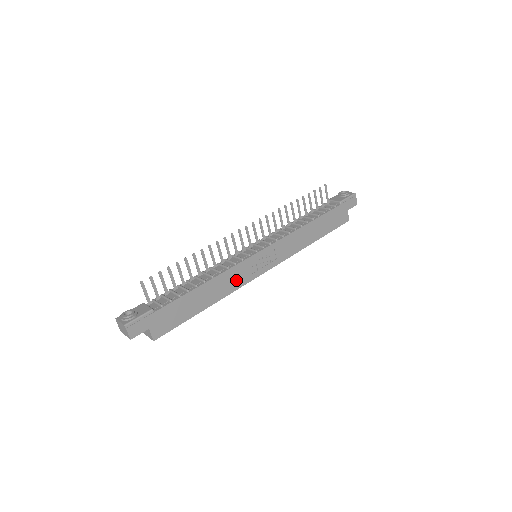
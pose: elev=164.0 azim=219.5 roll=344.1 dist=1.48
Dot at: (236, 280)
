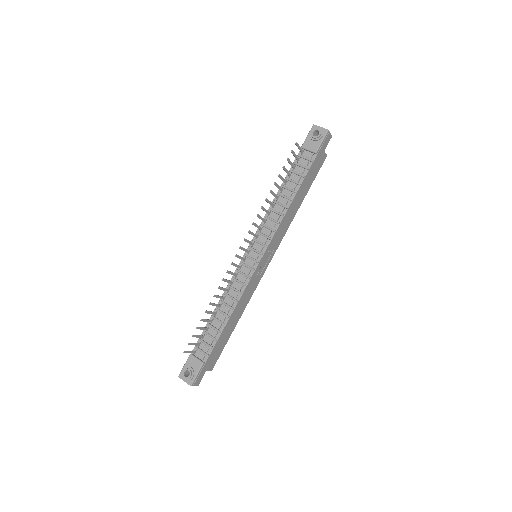
Dot at: (250, 292)
